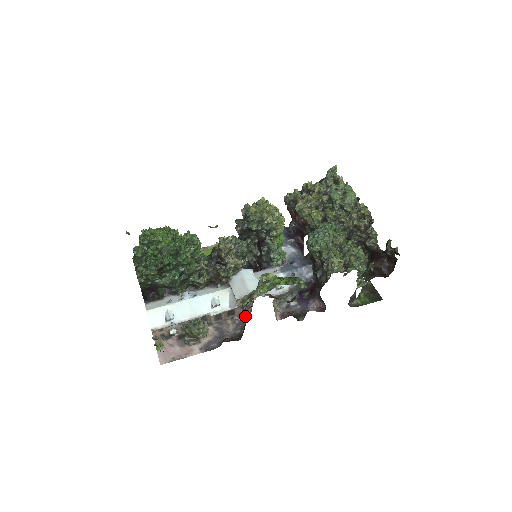
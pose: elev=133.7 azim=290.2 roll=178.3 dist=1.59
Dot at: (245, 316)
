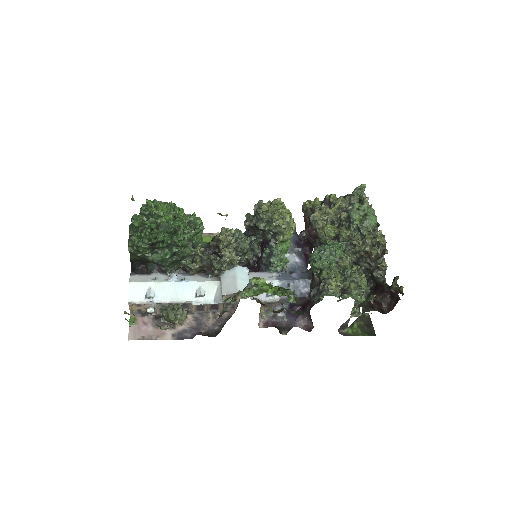
Dot at: (228, 314)
